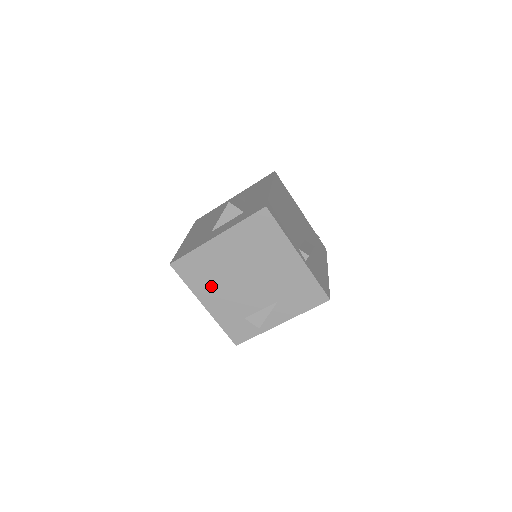
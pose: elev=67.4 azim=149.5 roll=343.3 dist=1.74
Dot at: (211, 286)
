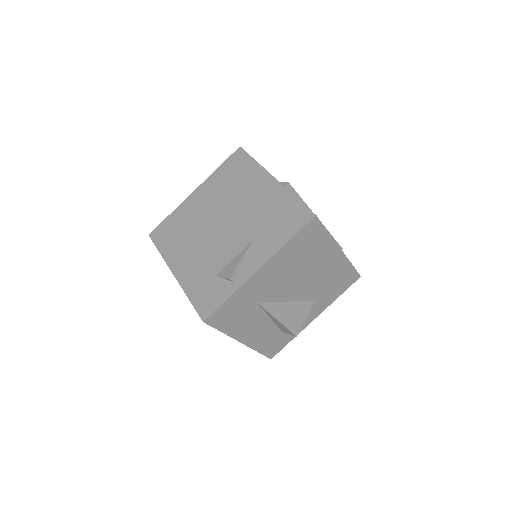
Dot at: (183, 245)
